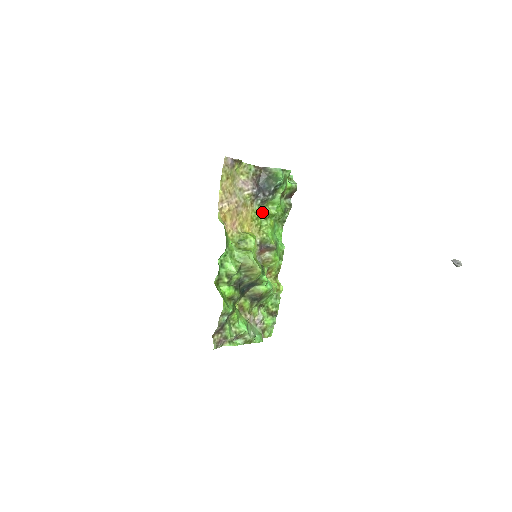
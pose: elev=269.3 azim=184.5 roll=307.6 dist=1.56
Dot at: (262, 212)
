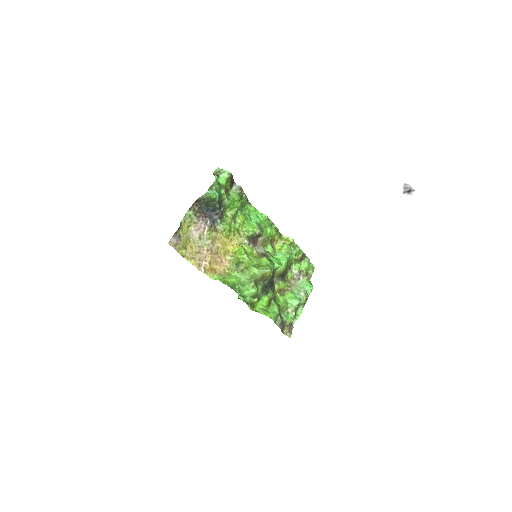
Dot at: (228, 223)
